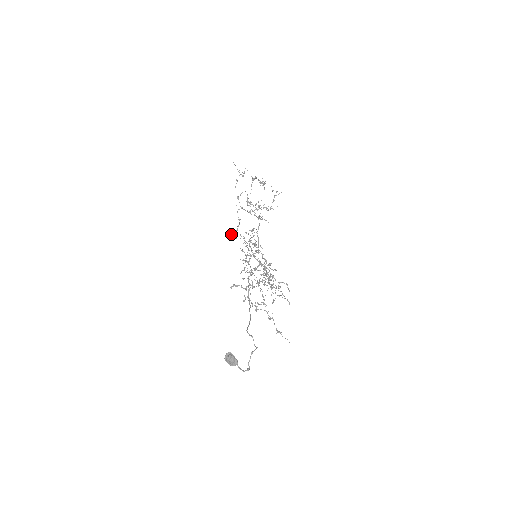
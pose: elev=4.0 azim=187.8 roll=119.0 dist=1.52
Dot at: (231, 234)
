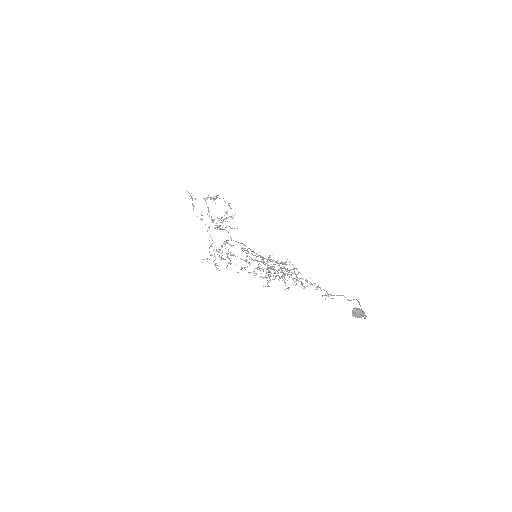
Dot at: (203, 259)
